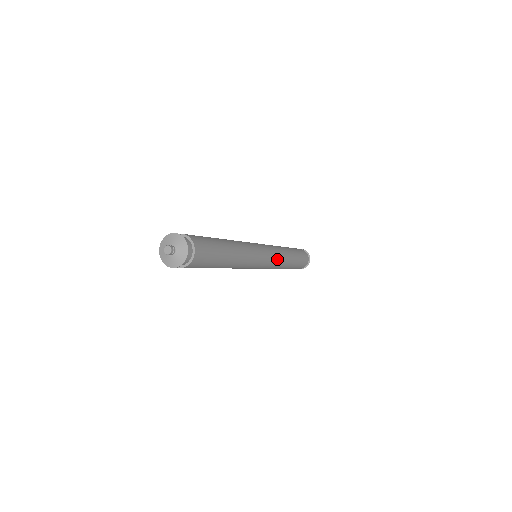
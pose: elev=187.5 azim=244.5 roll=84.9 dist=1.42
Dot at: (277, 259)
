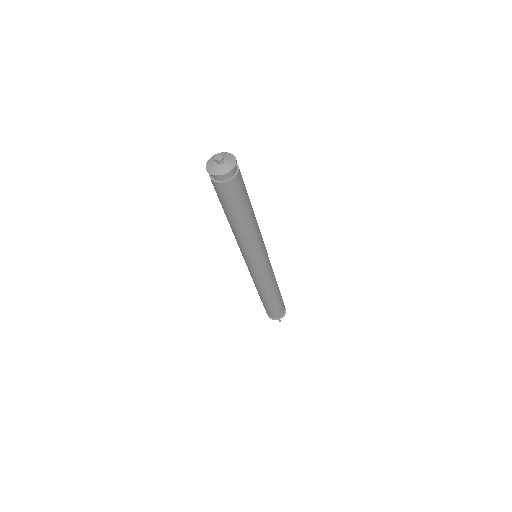
Dot at: (271, 271)
